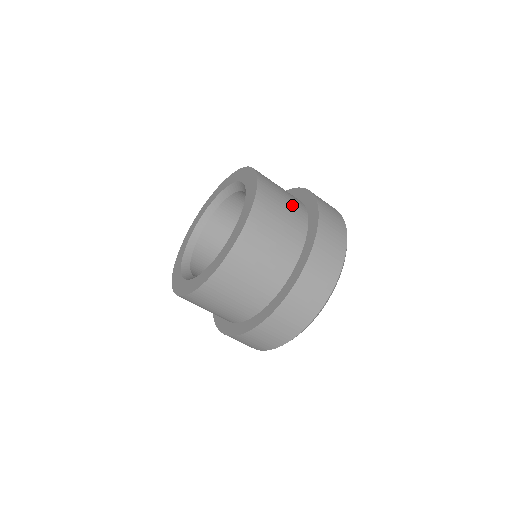
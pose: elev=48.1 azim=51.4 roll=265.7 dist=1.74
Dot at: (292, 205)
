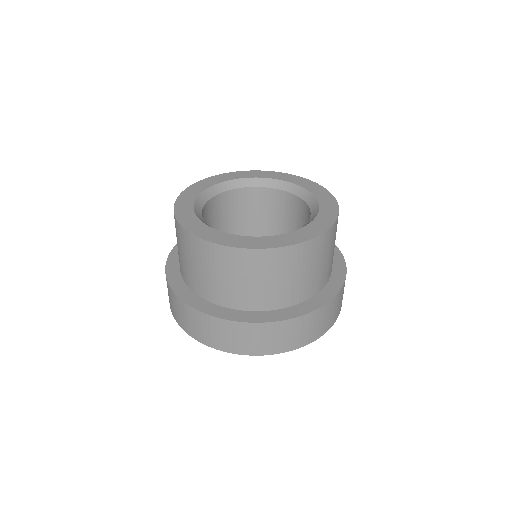
Dot at: (300, 285)
